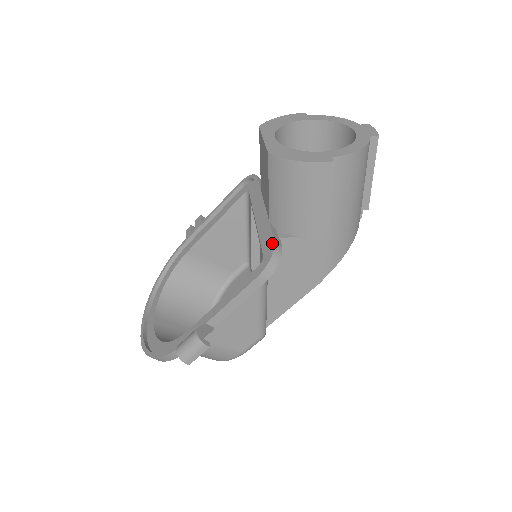
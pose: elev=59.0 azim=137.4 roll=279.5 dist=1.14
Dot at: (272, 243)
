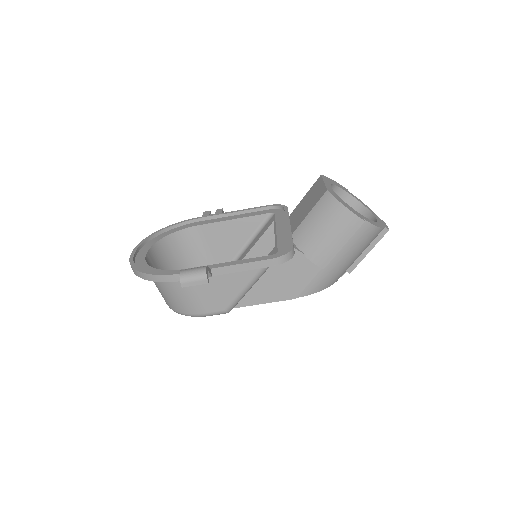
Dot at: (291, 246)
